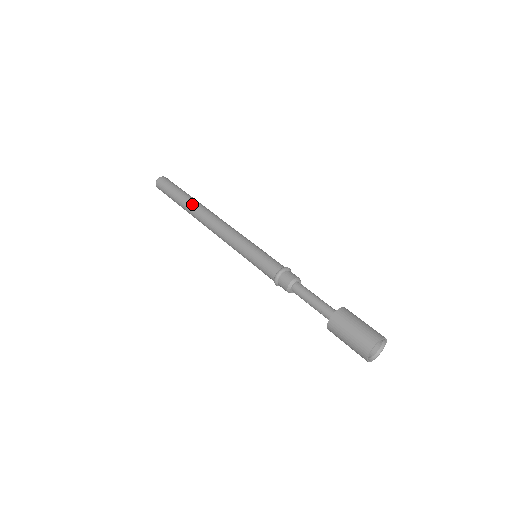
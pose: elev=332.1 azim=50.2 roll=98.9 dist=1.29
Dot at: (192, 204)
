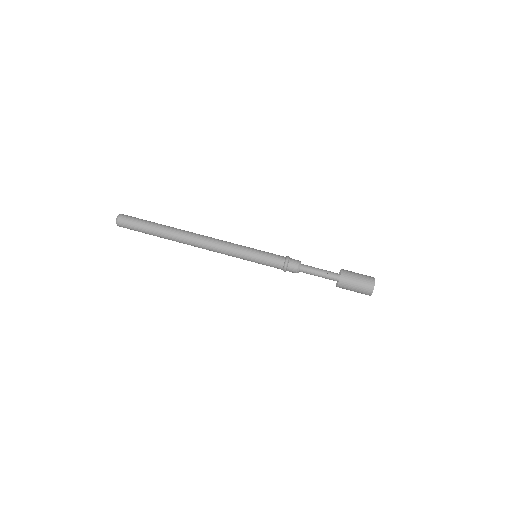
Dot at: occluded
